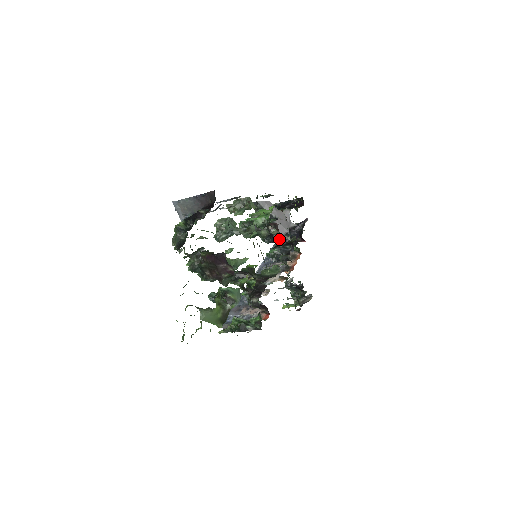
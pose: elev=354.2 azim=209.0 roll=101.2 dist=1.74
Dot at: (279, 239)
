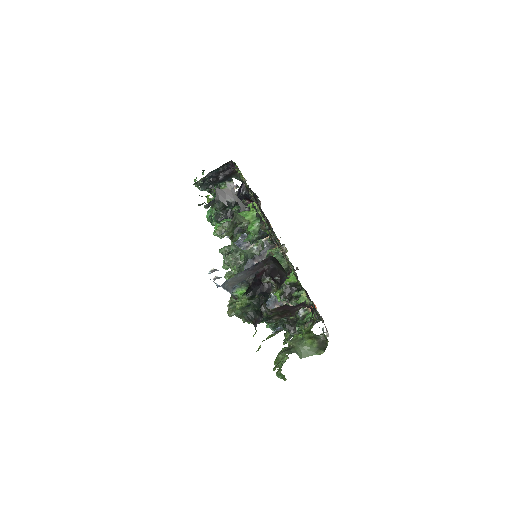
Dot at: occluded
